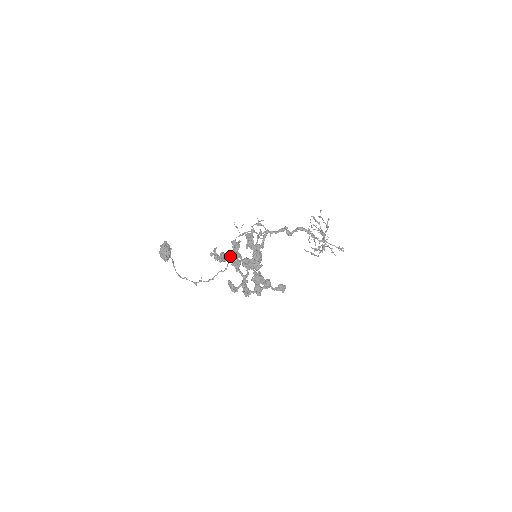
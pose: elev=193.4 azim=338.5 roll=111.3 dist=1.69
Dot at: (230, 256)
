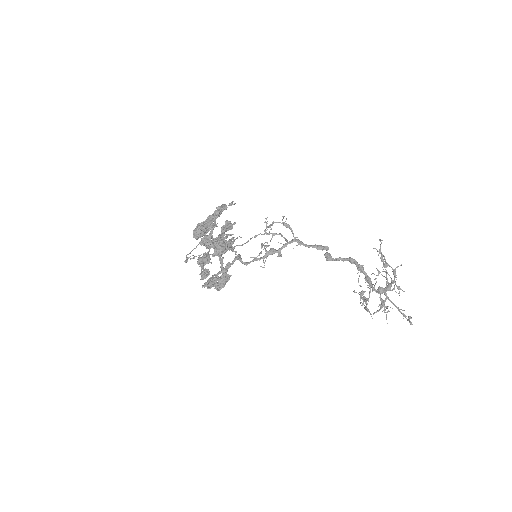
Dot at: (226, 242)
